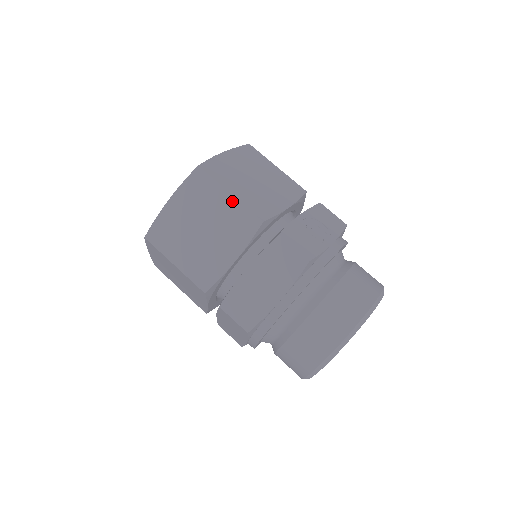
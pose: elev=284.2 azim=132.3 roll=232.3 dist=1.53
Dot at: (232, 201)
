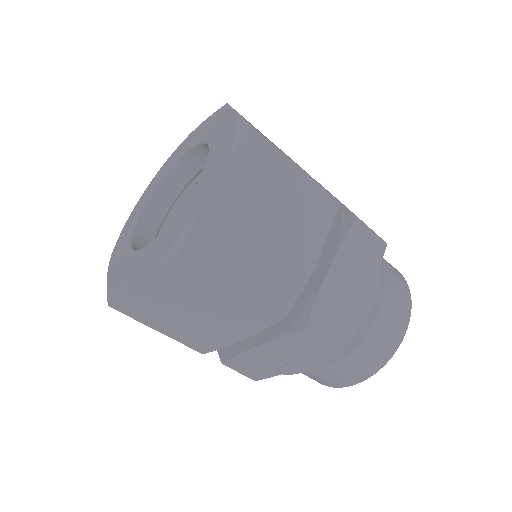
Dot at: occluded
